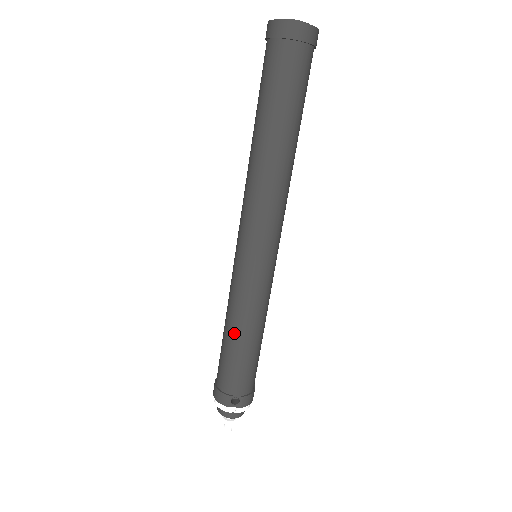
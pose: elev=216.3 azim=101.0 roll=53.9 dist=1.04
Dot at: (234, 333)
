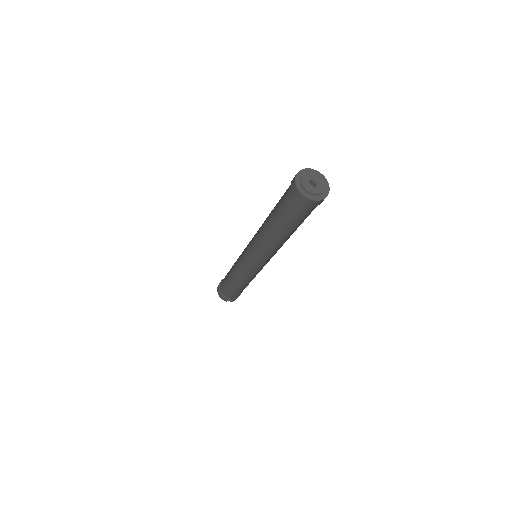
Dot at: (234, 282)
